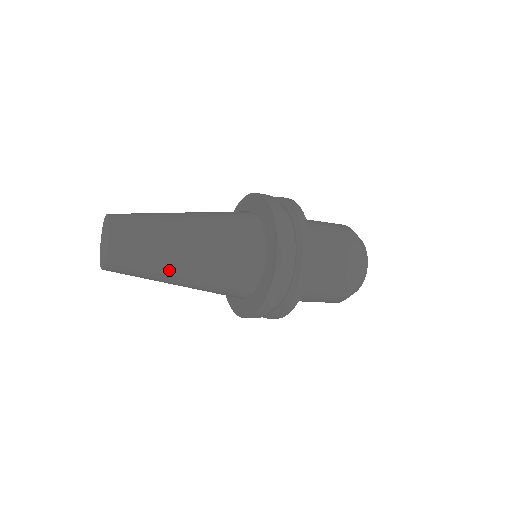
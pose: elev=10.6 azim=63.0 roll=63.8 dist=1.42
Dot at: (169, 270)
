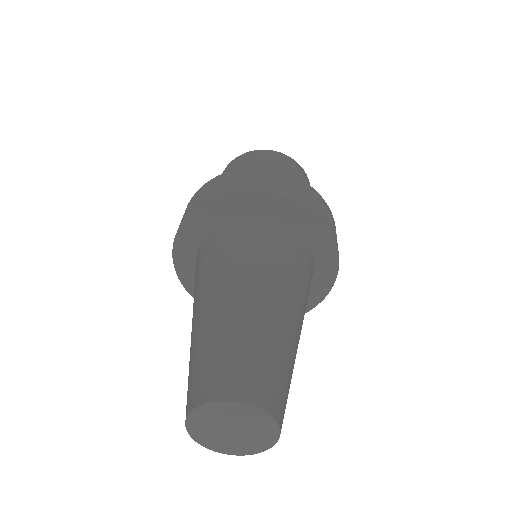
Dot at: occluded
